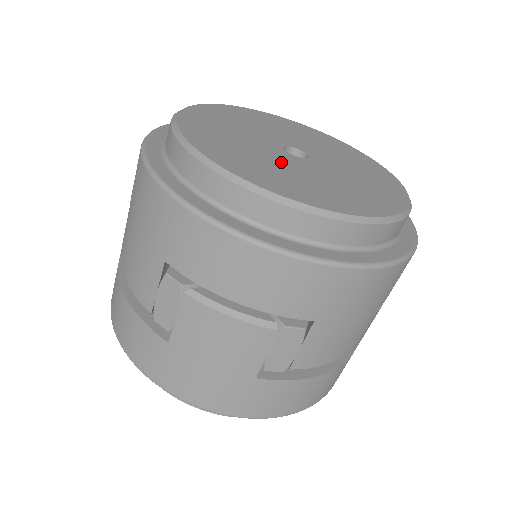
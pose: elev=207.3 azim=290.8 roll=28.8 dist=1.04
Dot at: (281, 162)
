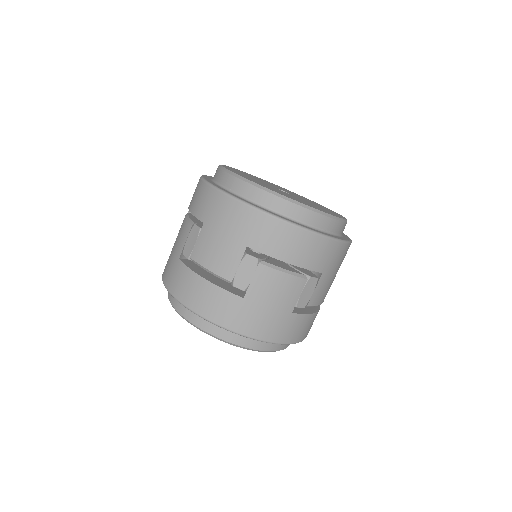
Dot at: (288, 194)
